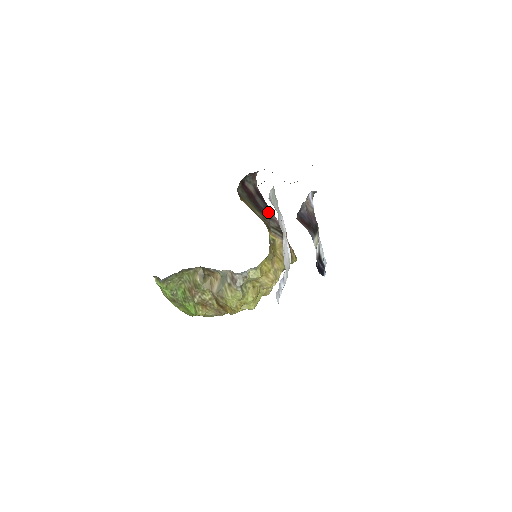
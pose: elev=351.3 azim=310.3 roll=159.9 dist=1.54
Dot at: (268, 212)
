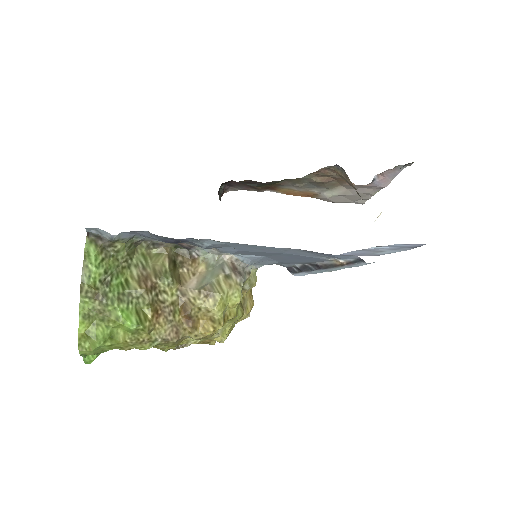
Dot at: occluded
